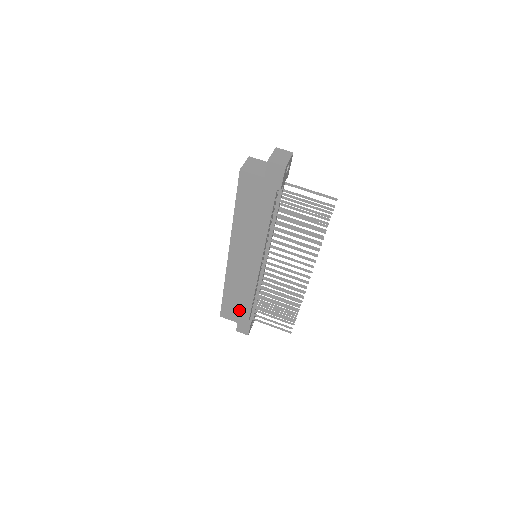
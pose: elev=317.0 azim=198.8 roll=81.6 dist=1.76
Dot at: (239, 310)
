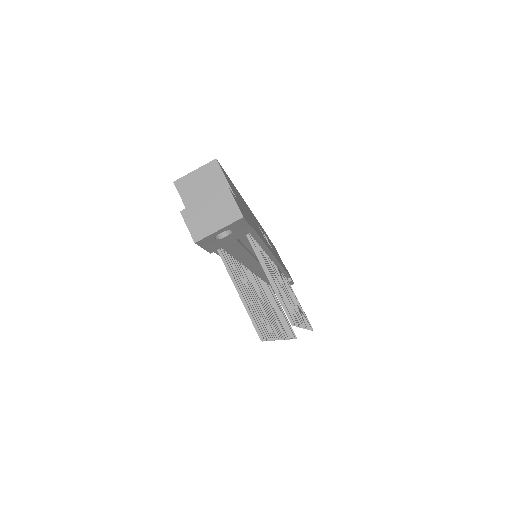
Dot at: occluded
